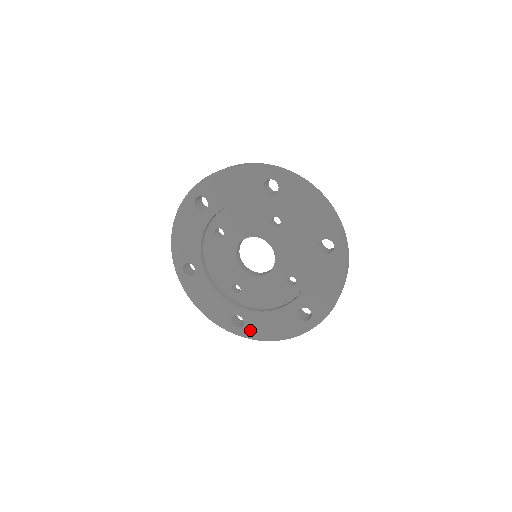
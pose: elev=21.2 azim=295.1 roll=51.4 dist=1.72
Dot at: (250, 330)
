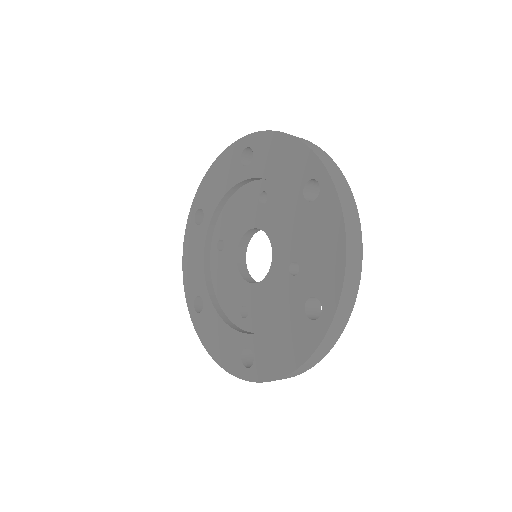
Dot at: (261, 366)
